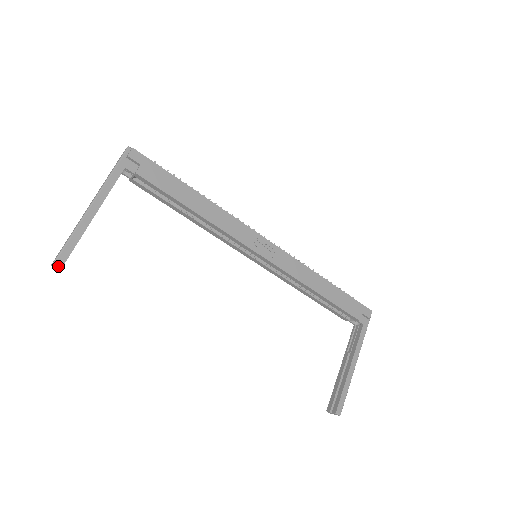
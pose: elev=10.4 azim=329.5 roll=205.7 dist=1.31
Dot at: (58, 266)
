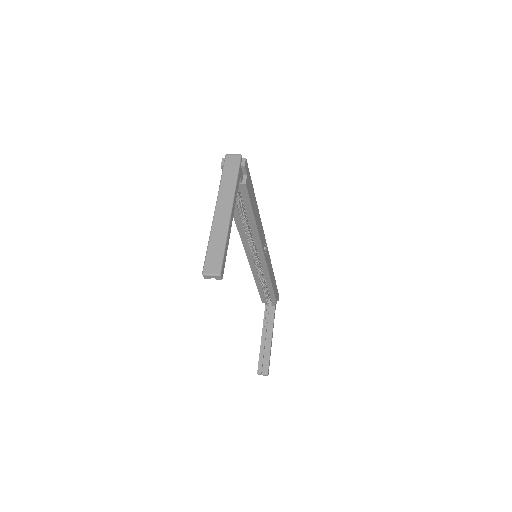
Dot at: (220, 278)
